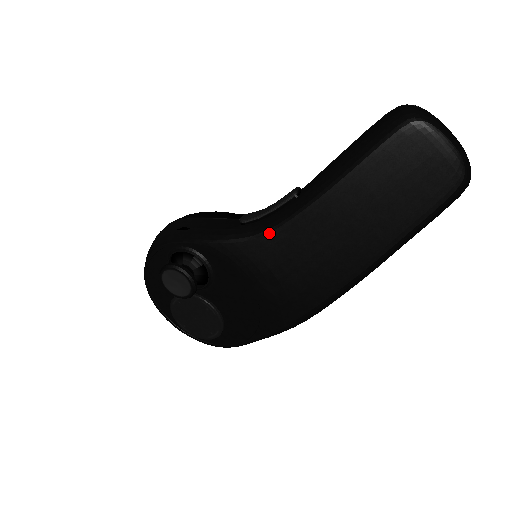
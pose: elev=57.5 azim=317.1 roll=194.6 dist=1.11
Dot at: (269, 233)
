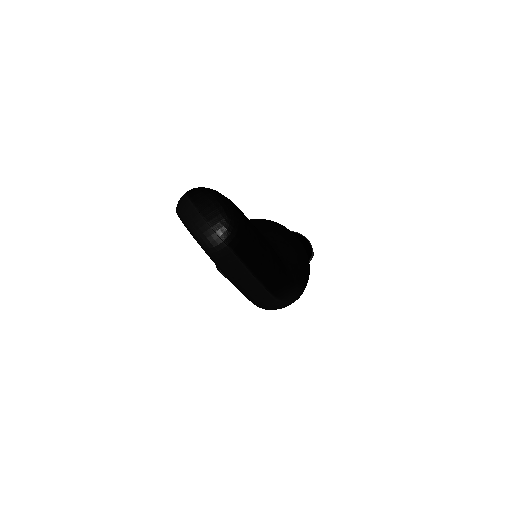
Dot at: occluded
